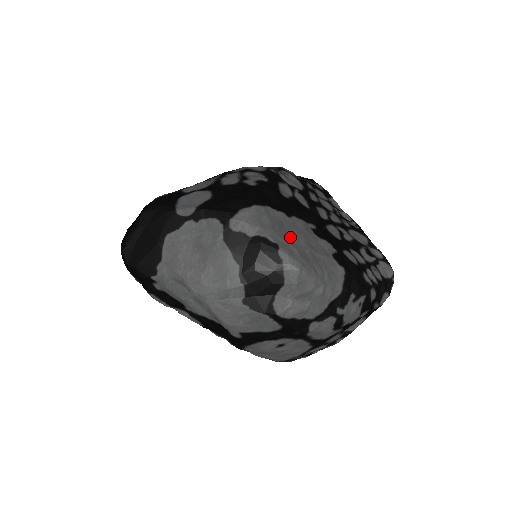
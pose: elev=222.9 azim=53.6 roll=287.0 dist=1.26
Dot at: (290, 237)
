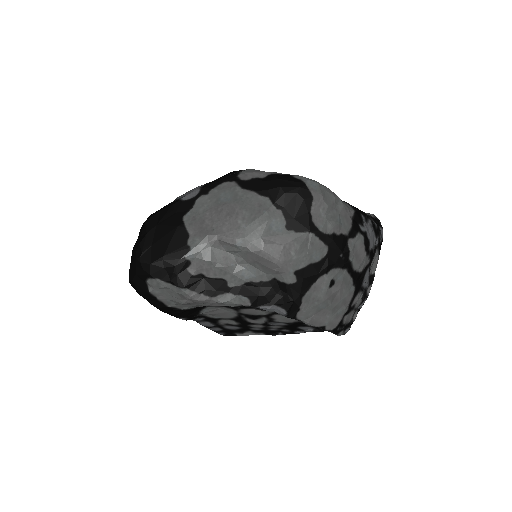
Dot at: occluded
